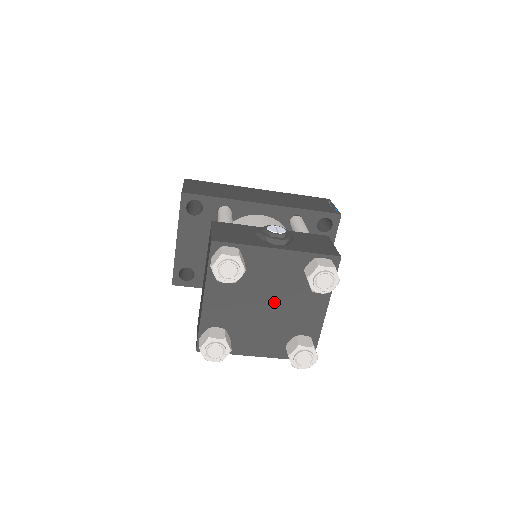
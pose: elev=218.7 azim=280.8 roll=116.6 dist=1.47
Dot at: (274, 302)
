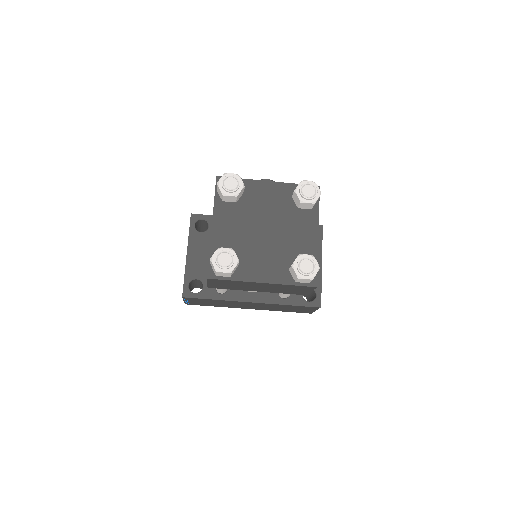
Dot at: (272, 227)
